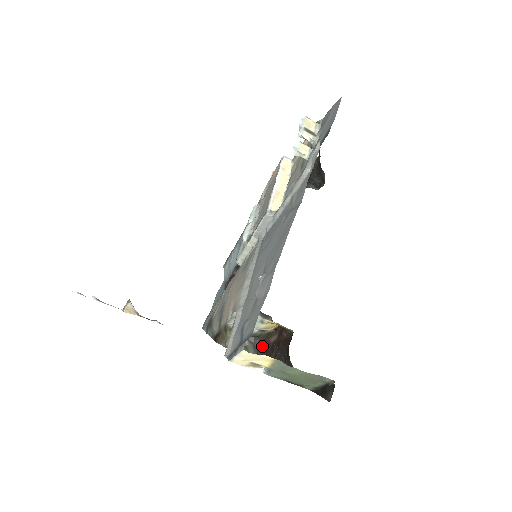
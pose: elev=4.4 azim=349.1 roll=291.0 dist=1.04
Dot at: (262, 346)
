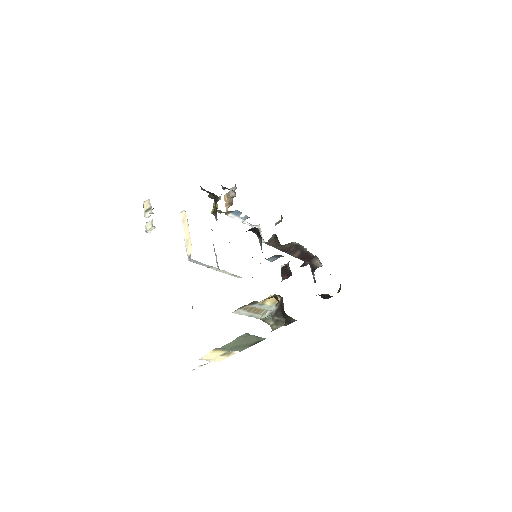
Dot at: (282, 314)
